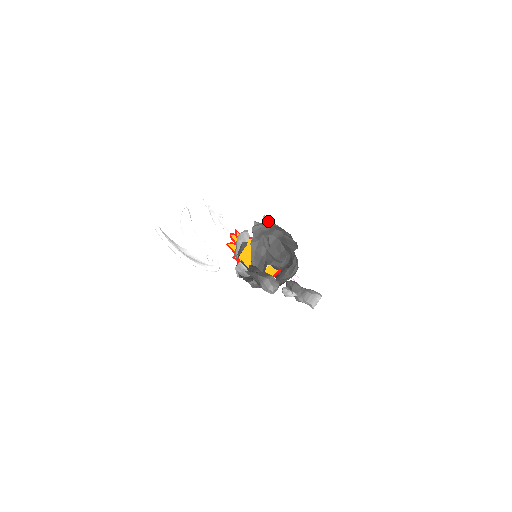
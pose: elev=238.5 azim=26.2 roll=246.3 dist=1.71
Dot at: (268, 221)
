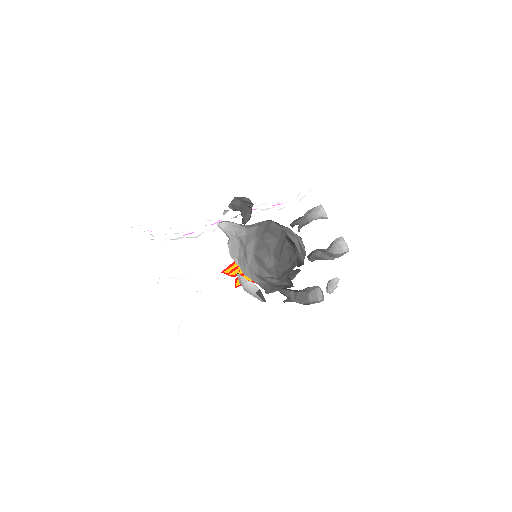
Dot at: (230, 232)
